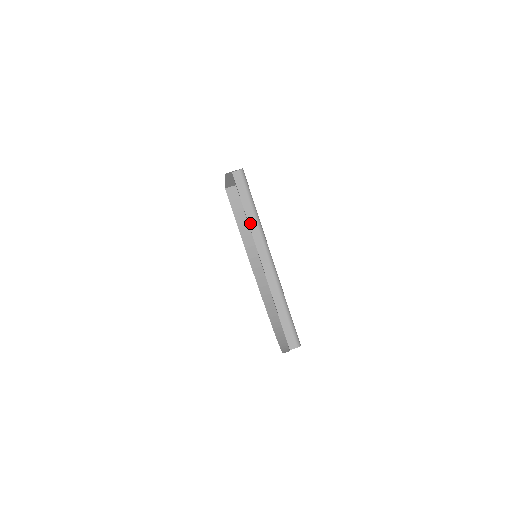
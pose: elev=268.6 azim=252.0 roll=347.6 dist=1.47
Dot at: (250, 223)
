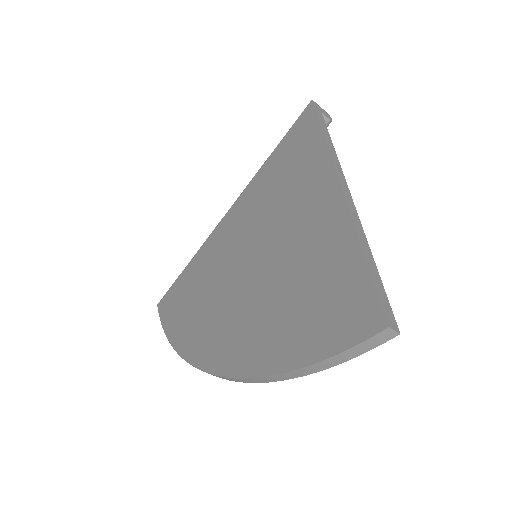
Dot at: occluded
